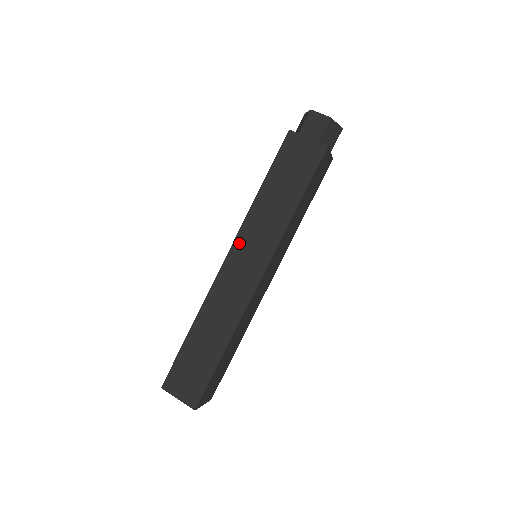
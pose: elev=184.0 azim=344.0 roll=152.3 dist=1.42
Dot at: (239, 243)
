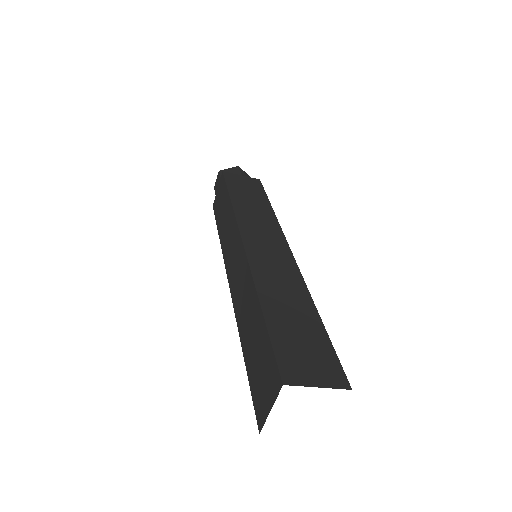
Dot at: (227, 263)
